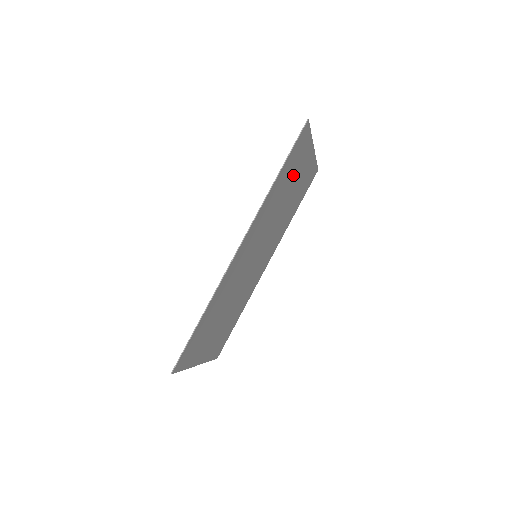
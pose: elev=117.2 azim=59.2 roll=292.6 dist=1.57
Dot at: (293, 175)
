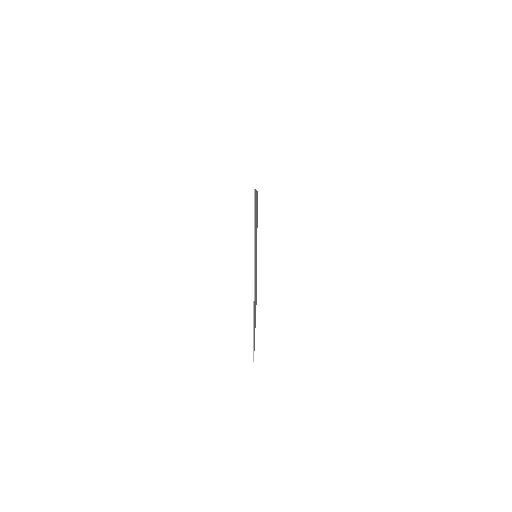
Dot at: occluded
